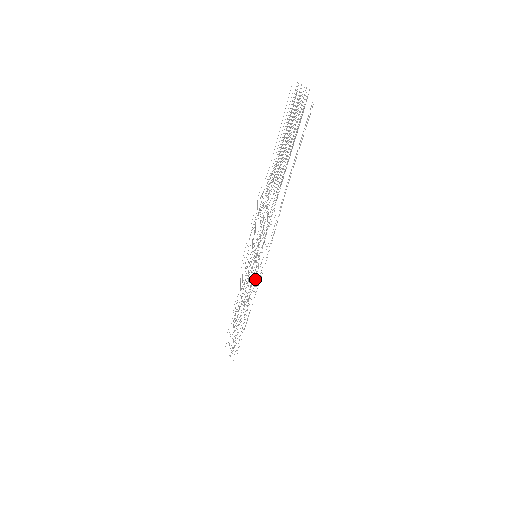
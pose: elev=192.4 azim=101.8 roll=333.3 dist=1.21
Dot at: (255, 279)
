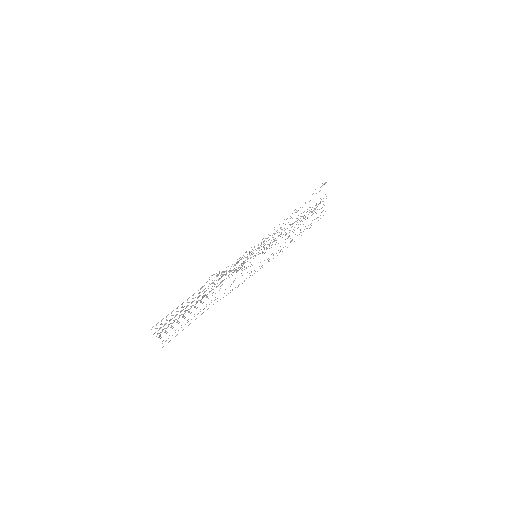
Dot at: occluded
